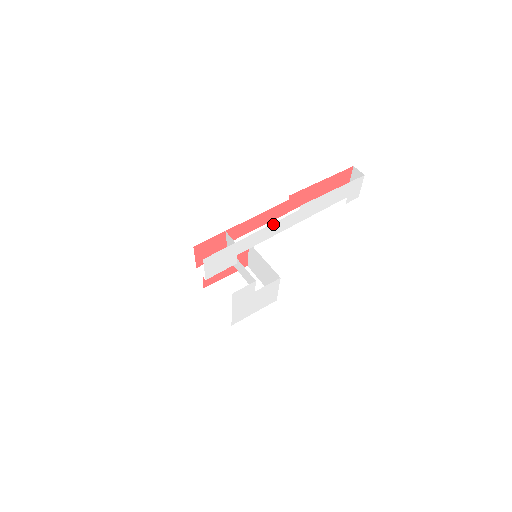
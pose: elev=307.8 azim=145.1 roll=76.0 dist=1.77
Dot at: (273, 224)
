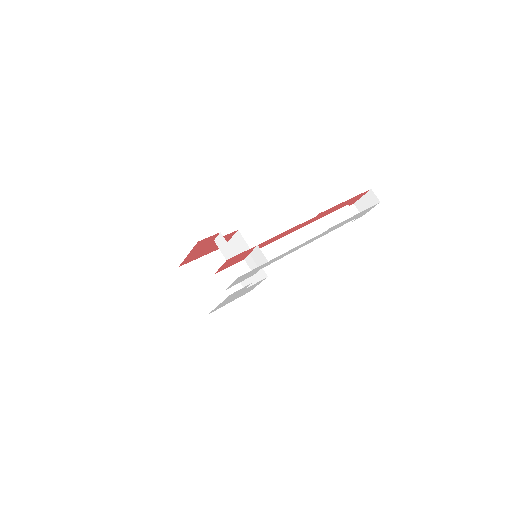
Dot at: (301, 244)
